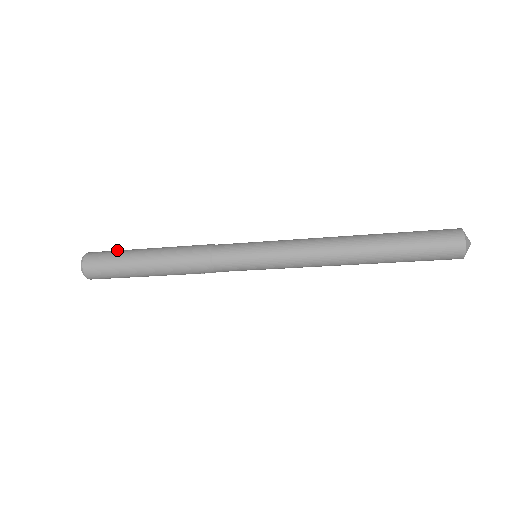
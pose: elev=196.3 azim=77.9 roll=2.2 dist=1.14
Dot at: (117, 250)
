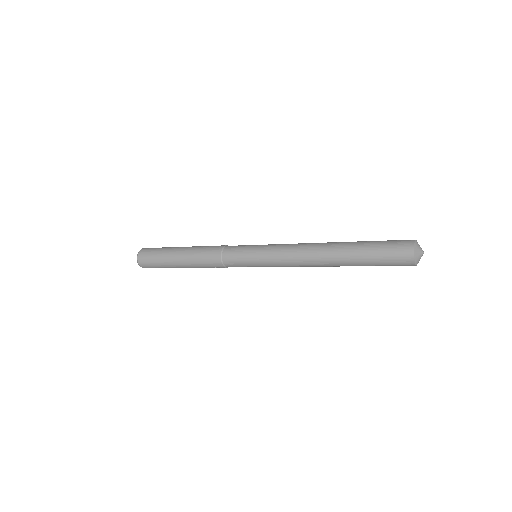
Dot at: (162, 247)
